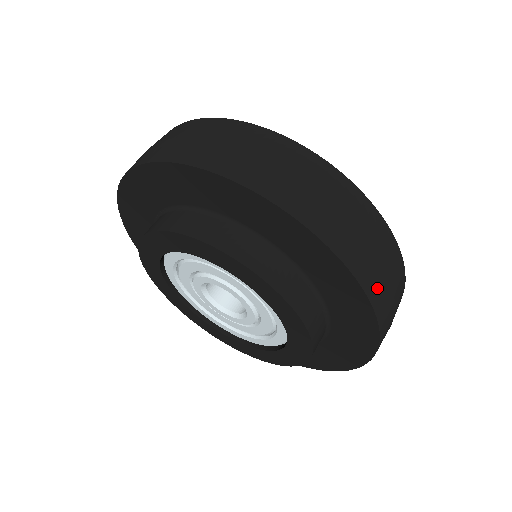
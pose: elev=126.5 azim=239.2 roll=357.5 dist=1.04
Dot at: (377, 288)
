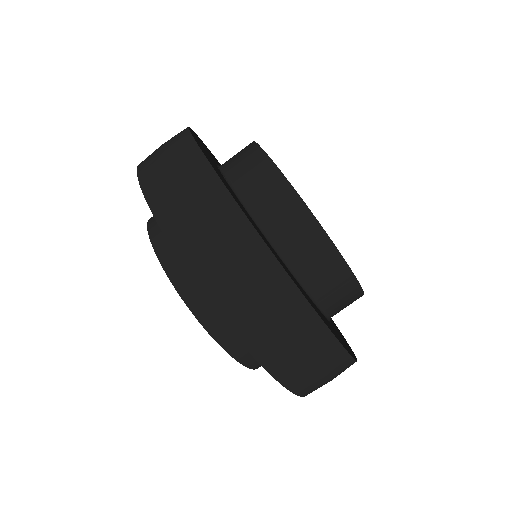
Dot at: (313, 389)
